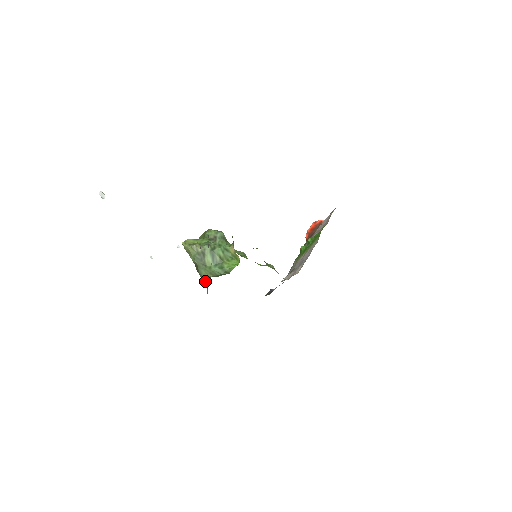
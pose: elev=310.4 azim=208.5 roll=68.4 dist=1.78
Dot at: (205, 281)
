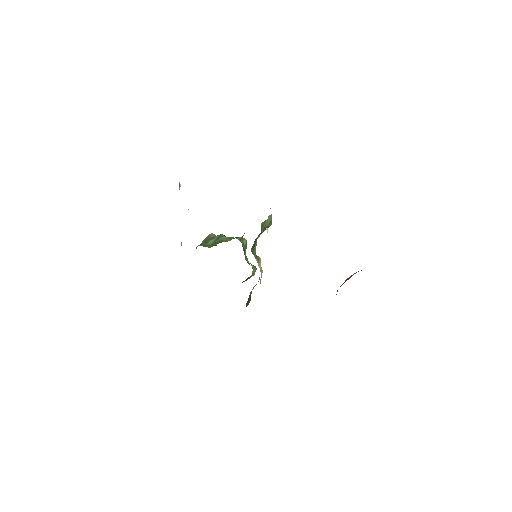
Dot at: occluded
